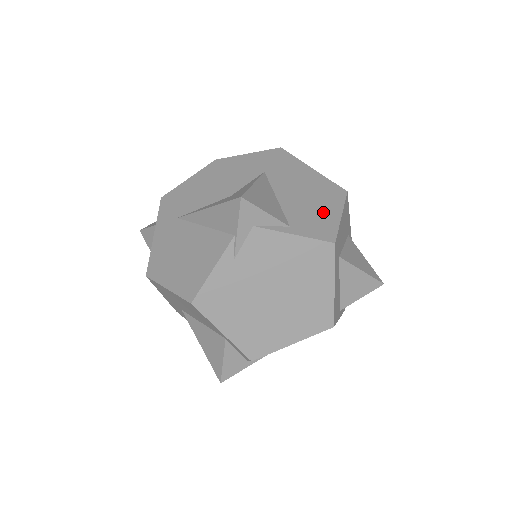
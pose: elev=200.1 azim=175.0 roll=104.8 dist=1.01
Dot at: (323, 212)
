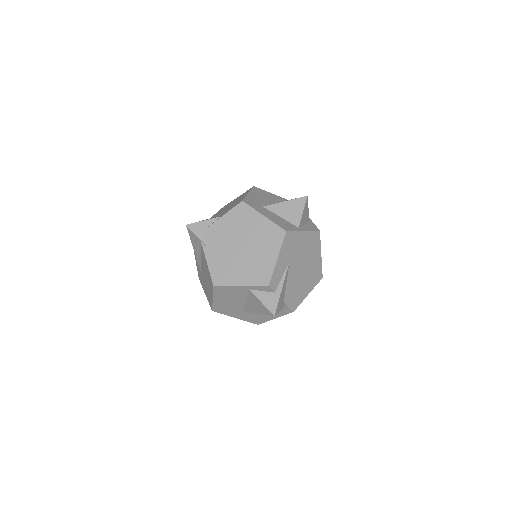
Dot at: (239, 200)
